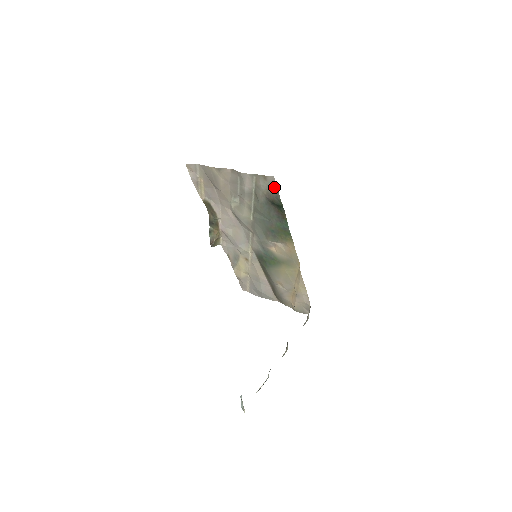
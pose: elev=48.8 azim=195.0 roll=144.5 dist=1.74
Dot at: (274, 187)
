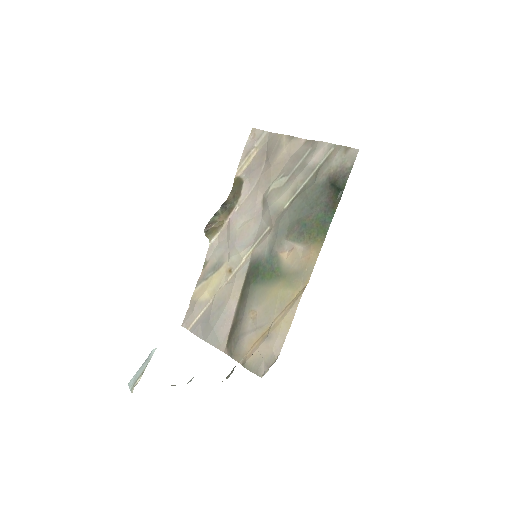
Dot at: (349, 164)
